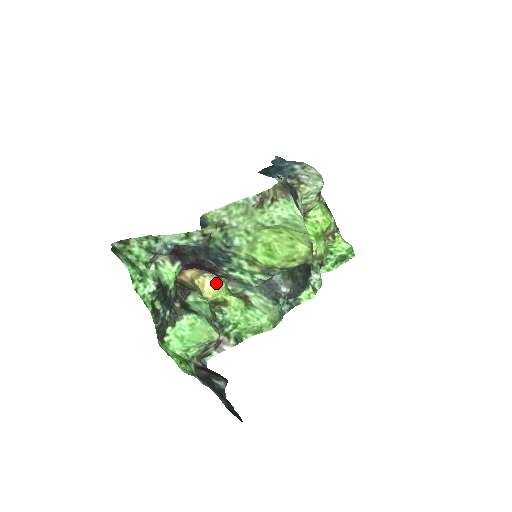
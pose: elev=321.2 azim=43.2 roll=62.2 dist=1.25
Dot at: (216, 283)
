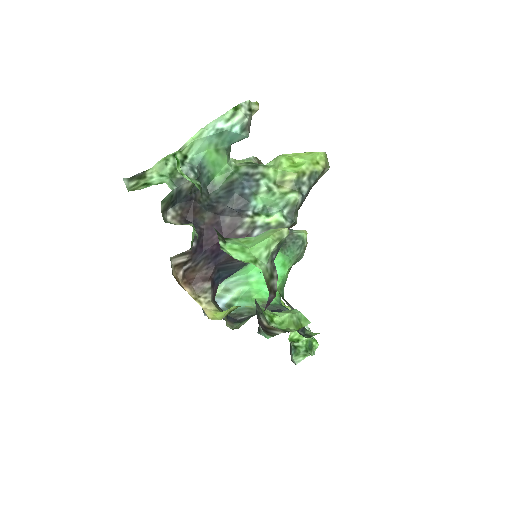
Dot at: (216, 312)
